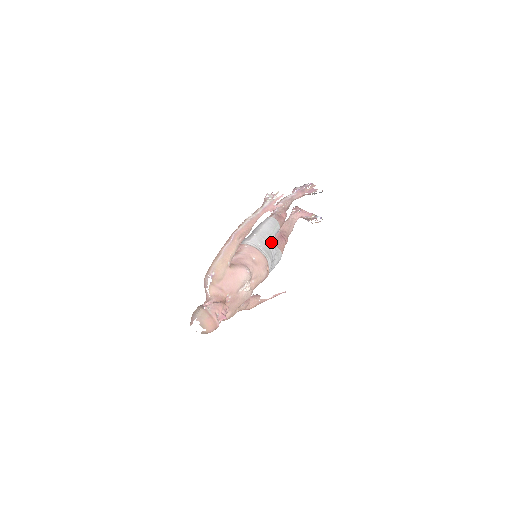
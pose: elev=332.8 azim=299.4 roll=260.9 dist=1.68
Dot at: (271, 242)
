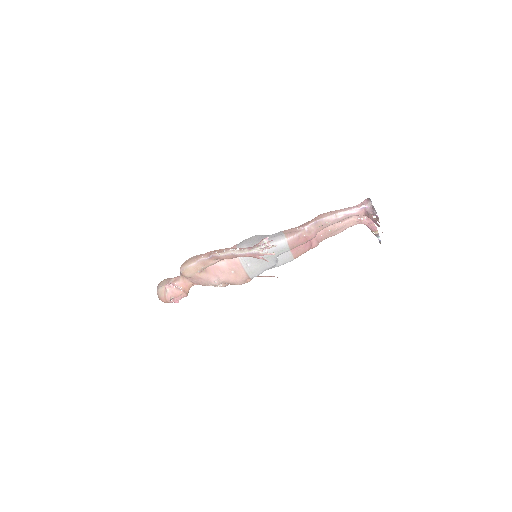
Dot at: occluded
